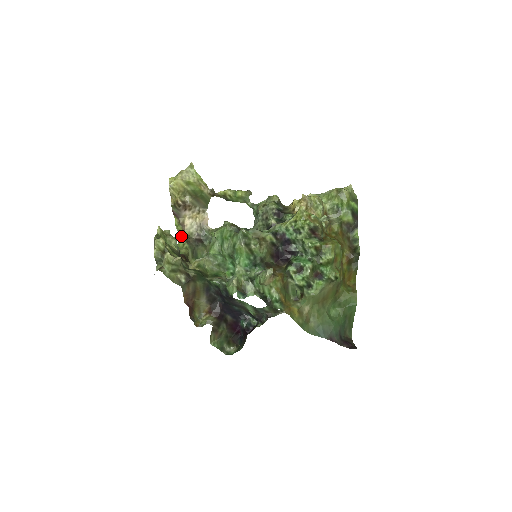
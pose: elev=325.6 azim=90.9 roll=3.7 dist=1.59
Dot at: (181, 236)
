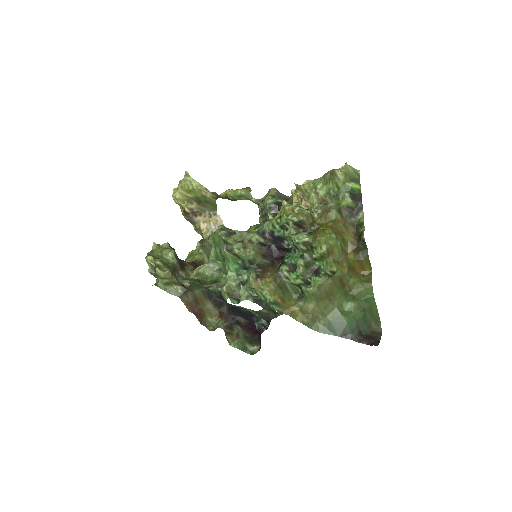
Dot at: occluded
